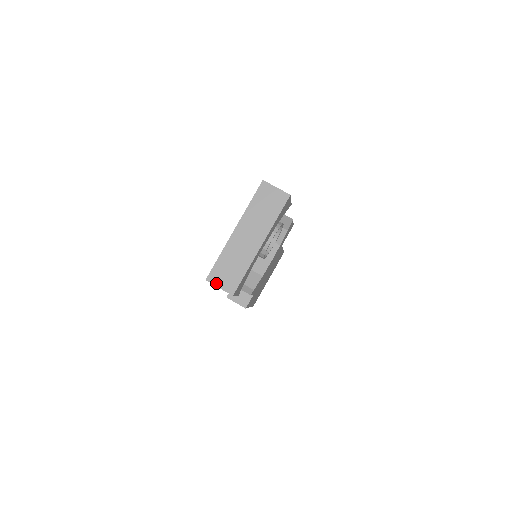
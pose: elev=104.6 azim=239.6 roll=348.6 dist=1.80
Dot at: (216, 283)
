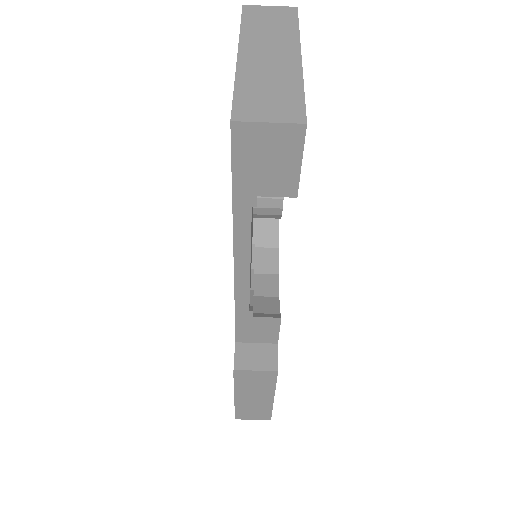
Dot at: (257, 118)
